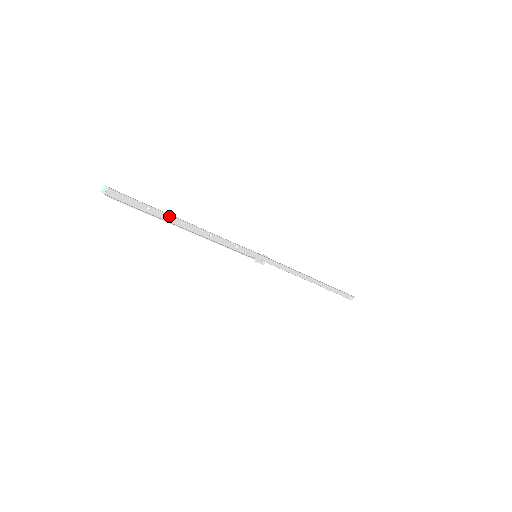
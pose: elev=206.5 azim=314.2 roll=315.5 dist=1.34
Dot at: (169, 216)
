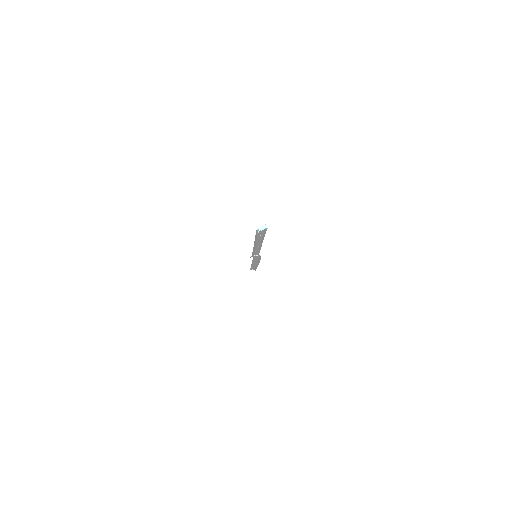
Dot at: (260, 239)
